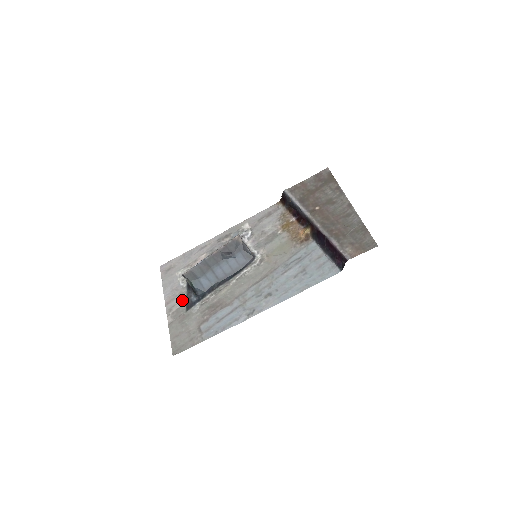
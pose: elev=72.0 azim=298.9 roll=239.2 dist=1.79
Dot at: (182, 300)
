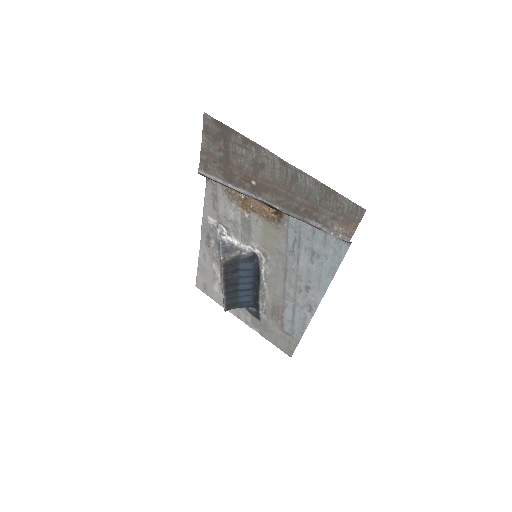
Dot at: (246, 313)
